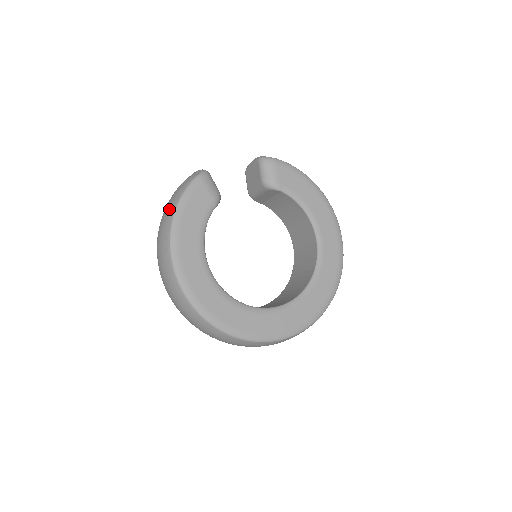
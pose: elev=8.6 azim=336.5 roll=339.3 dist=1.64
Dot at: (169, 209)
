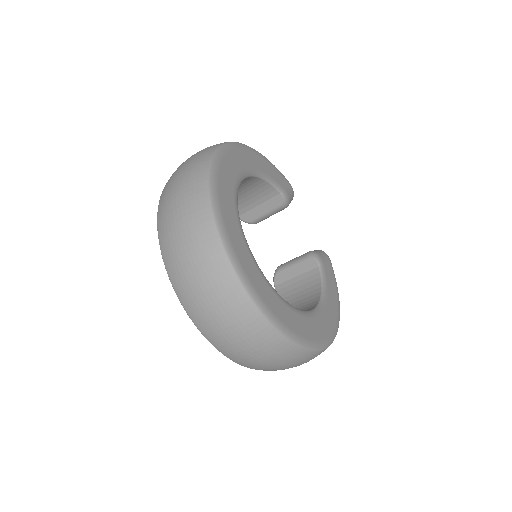
Dot at: occluded
